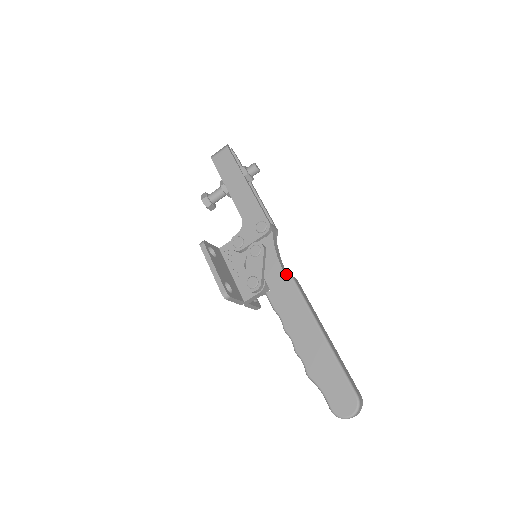
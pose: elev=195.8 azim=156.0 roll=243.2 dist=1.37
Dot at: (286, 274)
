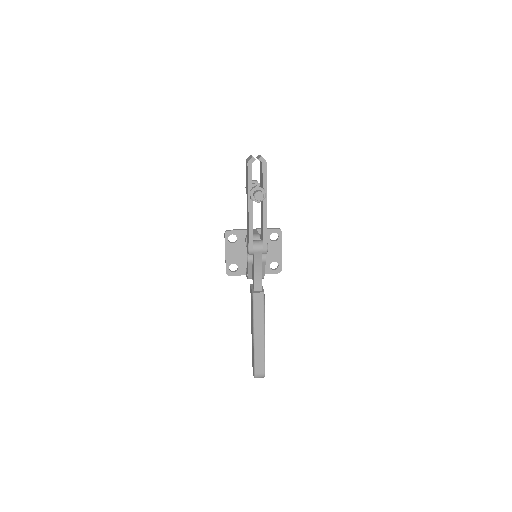
Dot at: (257, 285)
